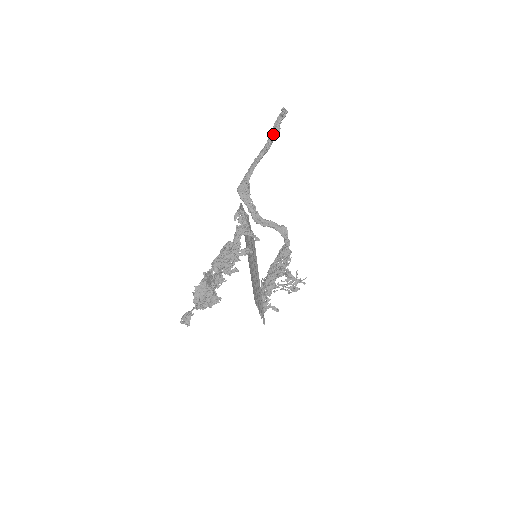
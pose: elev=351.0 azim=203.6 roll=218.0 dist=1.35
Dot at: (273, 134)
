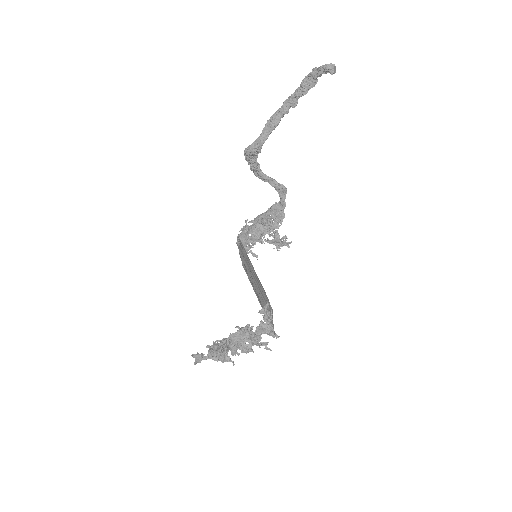
Dot at: (306, 88)
